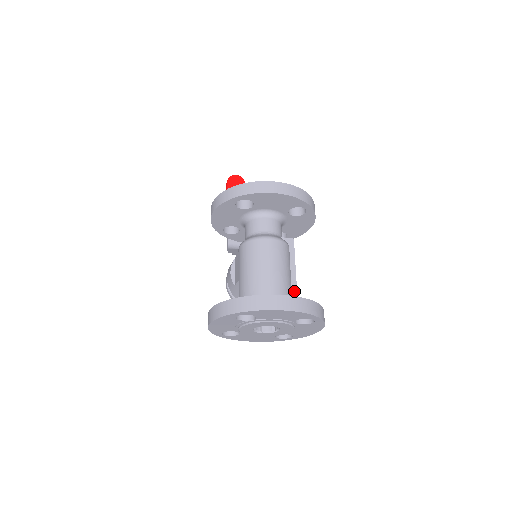
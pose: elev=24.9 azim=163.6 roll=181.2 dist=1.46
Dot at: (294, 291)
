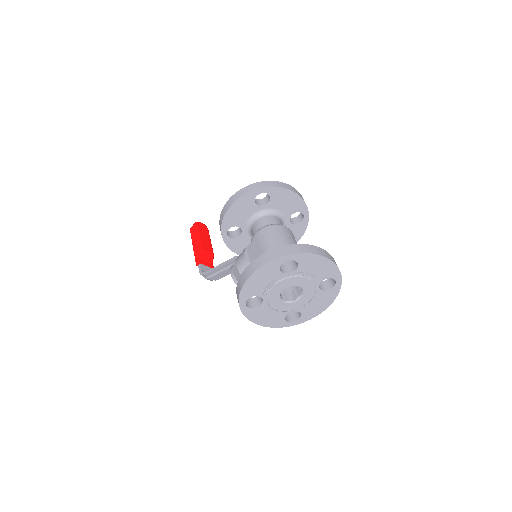
Dot at: occluded
